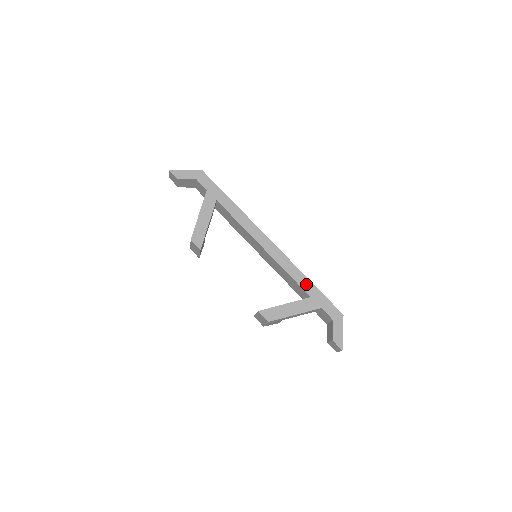
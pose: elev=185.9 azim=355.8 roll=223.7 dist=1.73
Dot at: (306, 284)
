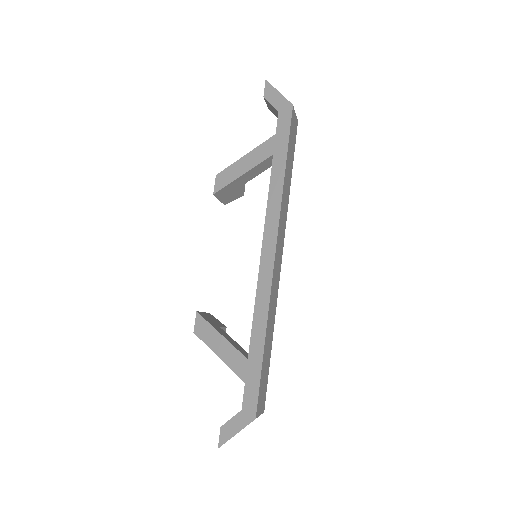
Dot at: (258, 341)
